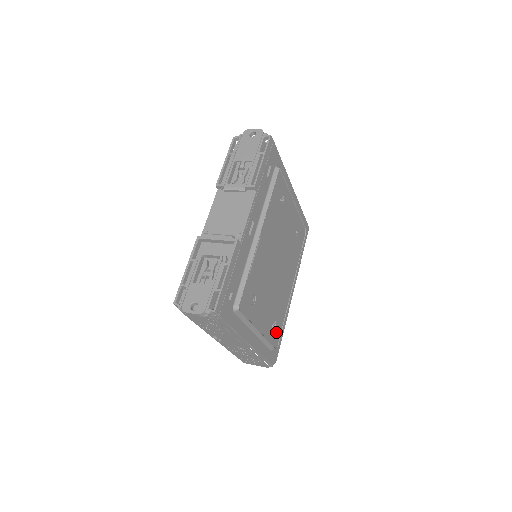
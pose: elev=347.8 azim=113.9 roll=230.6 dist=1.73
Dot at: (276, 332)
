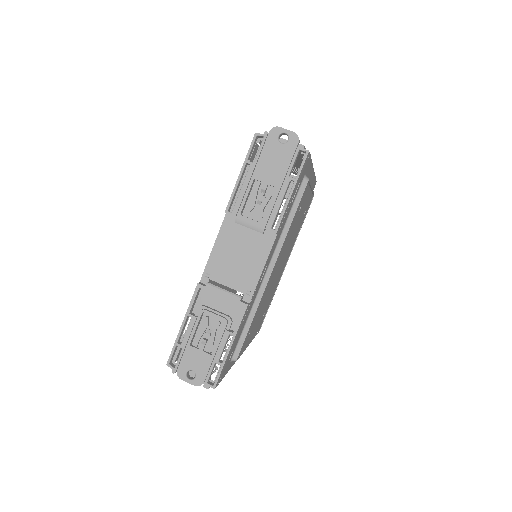
Dot at: occluded
